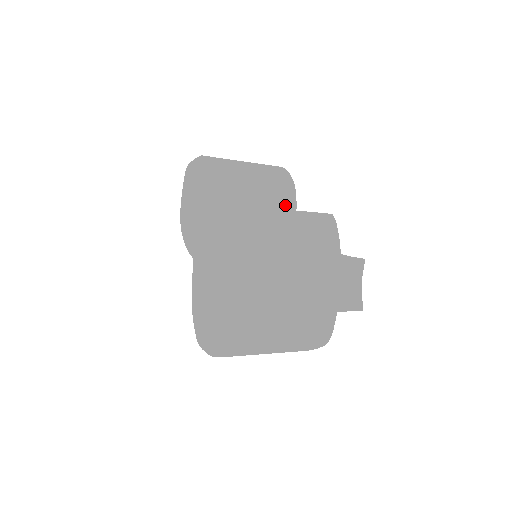
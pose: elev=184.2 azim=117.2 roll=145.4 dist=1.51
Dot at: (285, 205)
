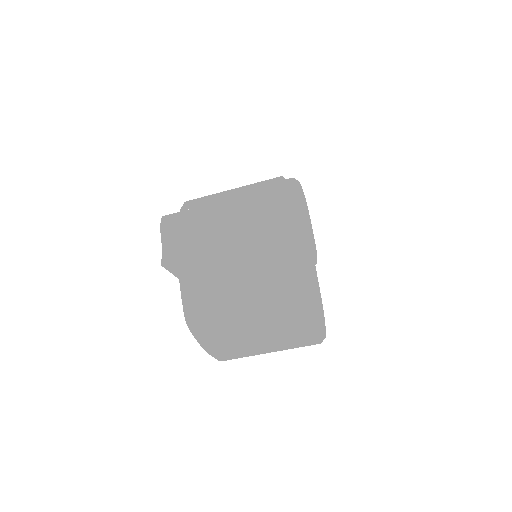
Dot at: occluded
